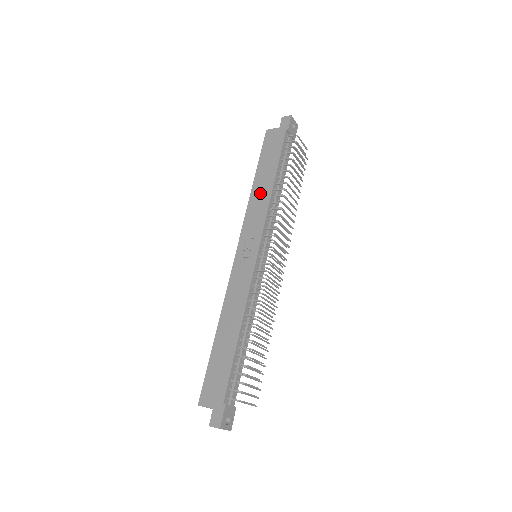
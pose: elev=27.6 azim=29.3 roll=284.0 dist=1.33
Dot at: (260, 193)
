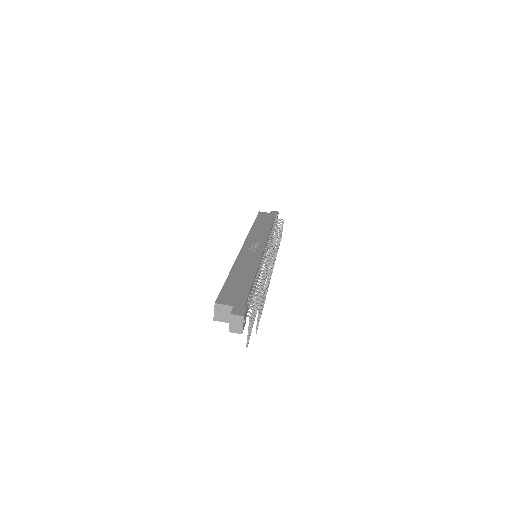
Dot at: (260, 229)
